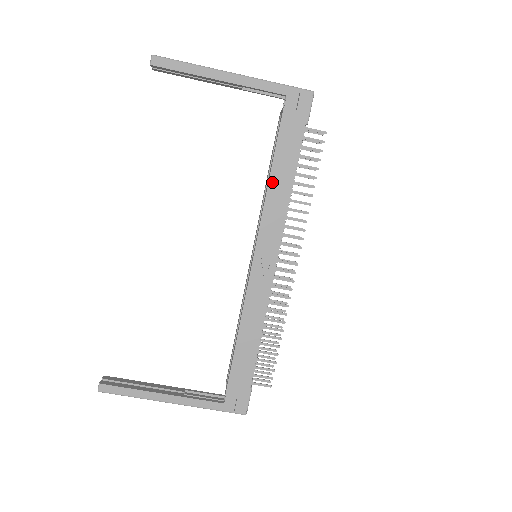
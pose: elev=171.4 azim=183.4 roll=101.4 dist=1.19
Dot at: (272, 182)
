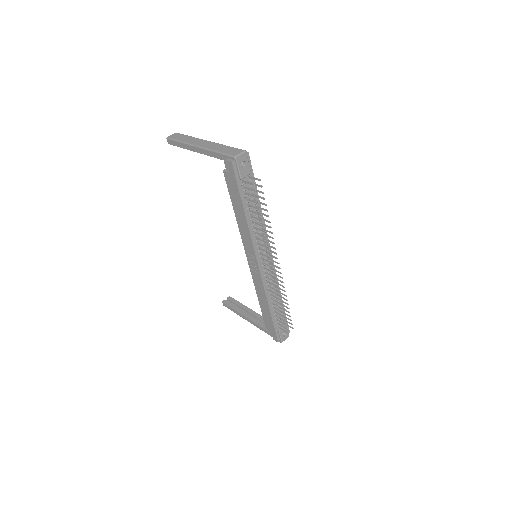
Dot at: (237, 217)
